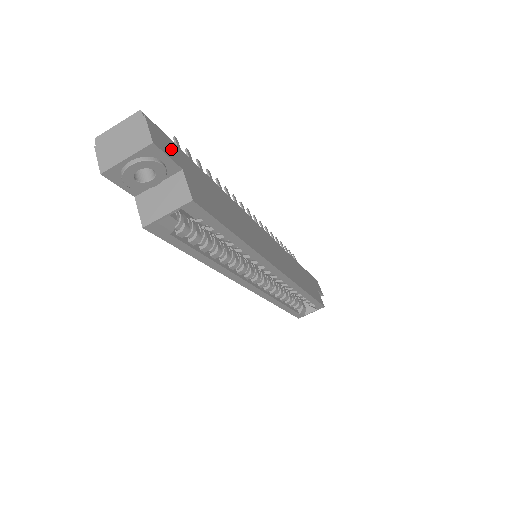
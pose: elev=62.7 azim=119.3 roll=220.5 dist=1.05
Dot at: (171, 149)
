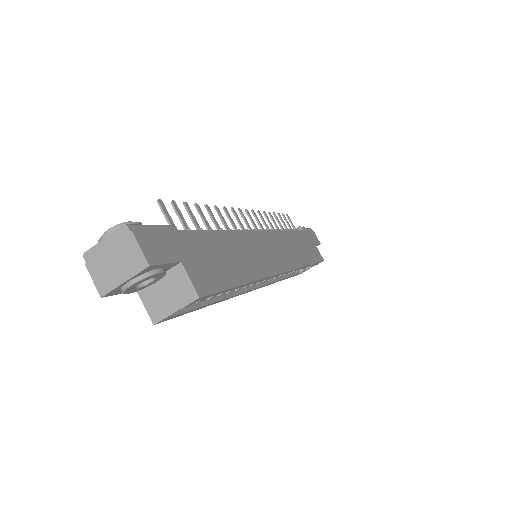
Dot at: (165, 246)
